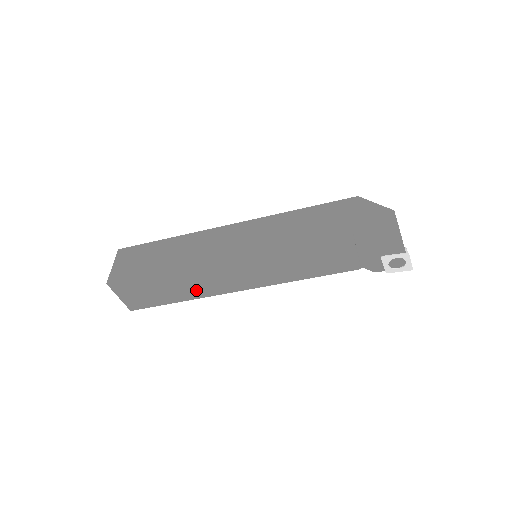
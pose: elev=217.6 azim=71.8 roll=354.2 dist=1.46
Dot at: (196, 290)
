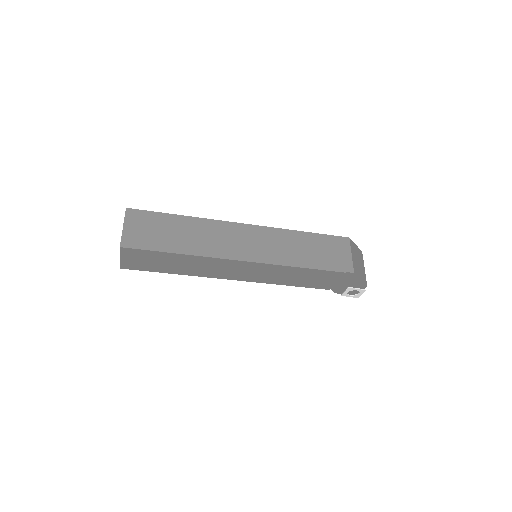
Dot at: (197, 271)
